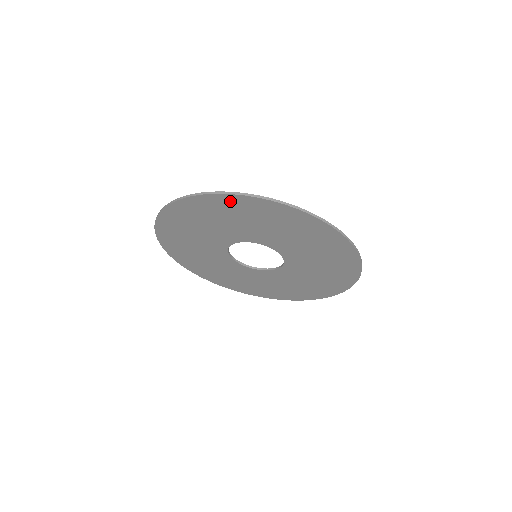
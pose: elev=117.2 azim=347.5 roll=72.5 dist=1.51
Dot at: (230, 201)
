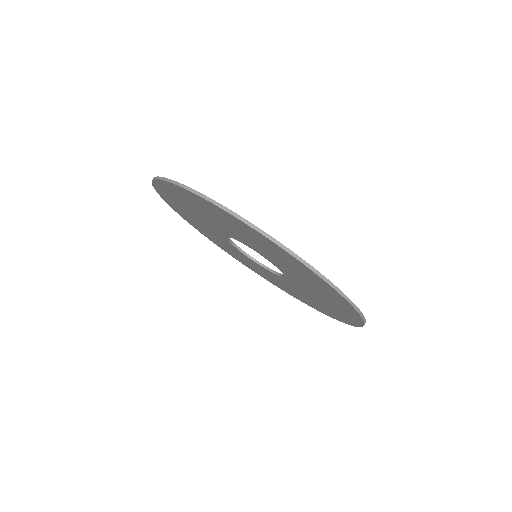
Dot at: (334, 293)
